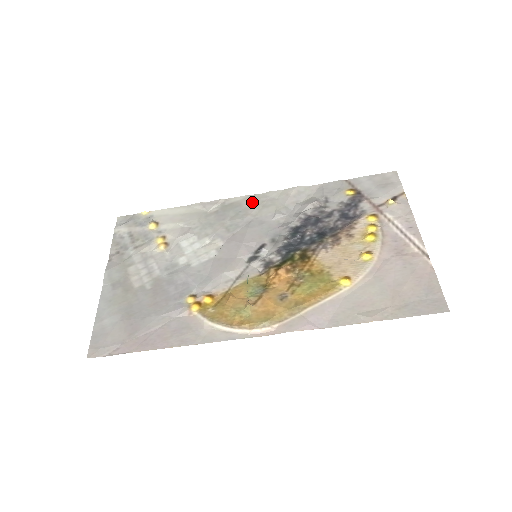
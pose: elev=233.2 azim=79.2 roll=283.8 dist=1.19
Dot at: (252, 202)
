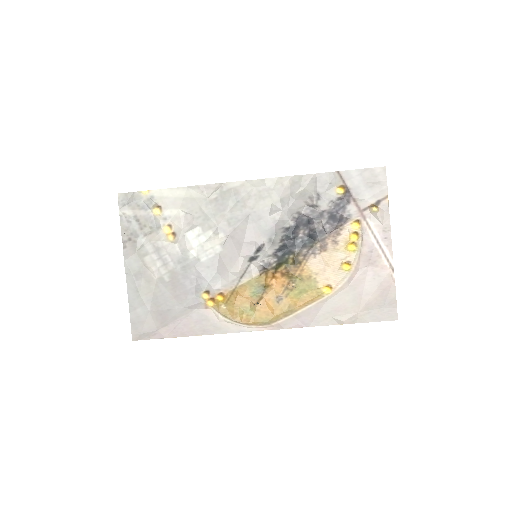
Dot at: (249, 191)
